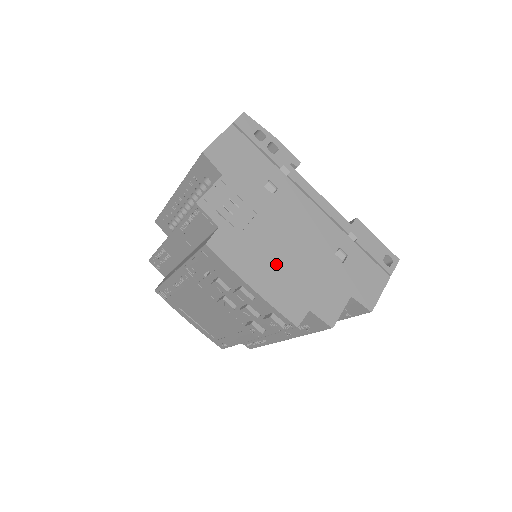
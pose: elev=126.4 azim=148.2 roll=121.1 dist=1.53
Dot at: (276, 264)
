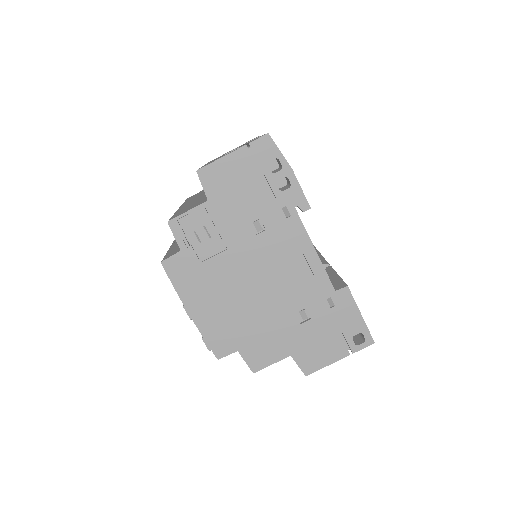
Dot at: (224, 301)
